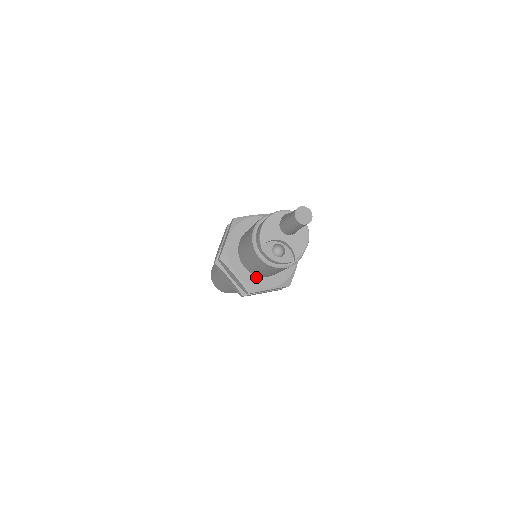
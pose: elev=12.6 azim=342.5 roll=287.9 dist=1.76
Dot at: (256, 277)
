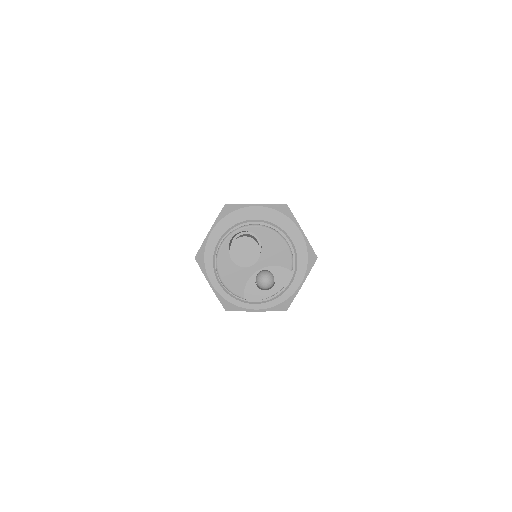
Dot at: occluded
